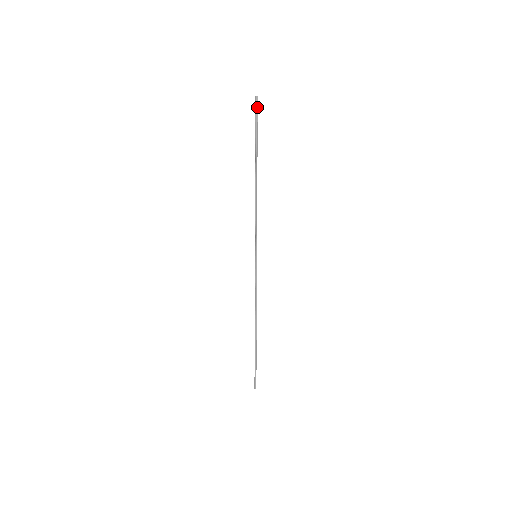
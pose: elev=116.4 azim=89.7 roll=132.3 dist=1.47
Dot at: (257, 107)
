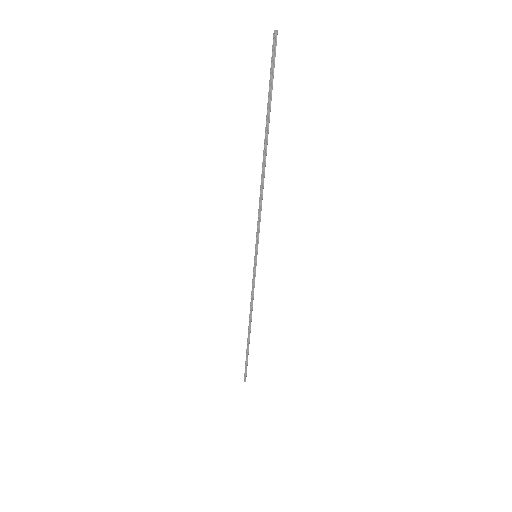
Dot at: (275, 51)
